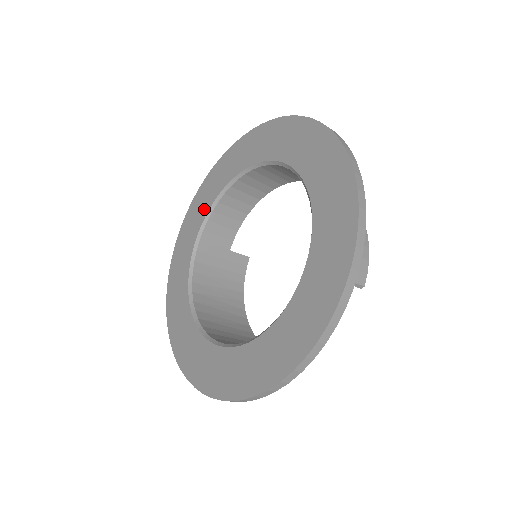
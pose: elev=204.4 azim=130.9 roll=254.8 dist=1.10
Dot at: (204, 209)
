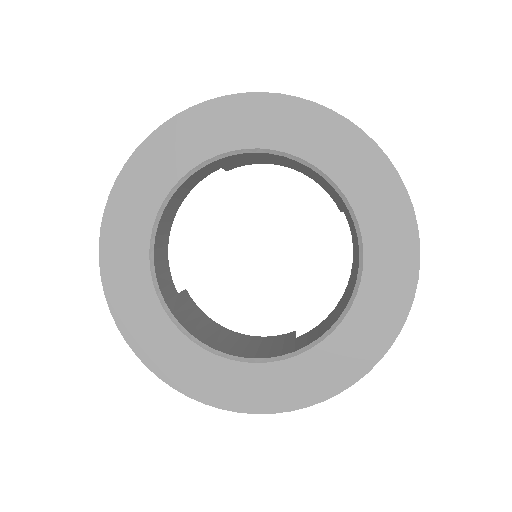
Dot at: (139, 270)
